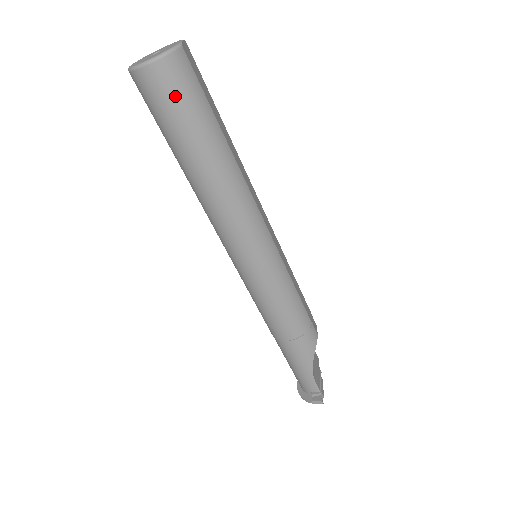
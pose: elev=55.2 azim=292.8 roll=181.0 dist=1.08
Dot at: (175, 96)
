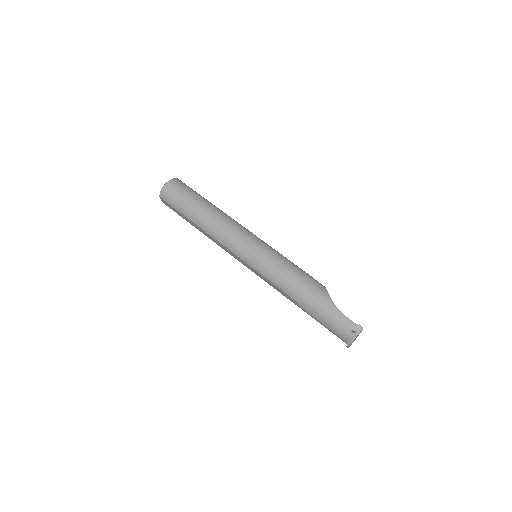
Dot at: (180, 190)
